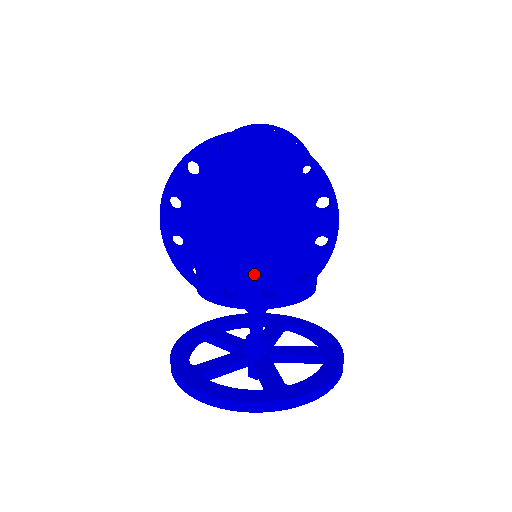
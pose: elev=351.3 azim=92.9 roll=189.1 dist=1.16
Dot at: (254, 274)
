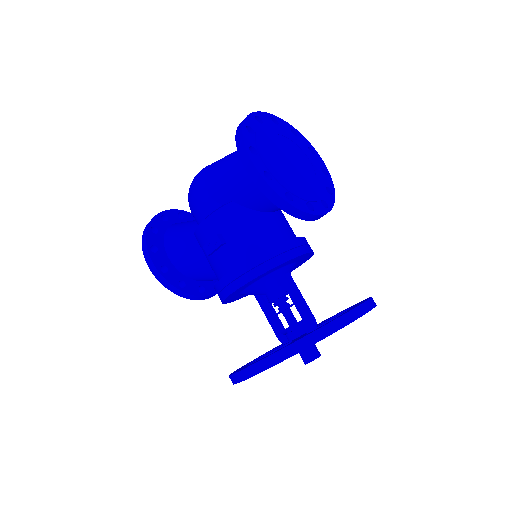
Dot at: (313, 192)
